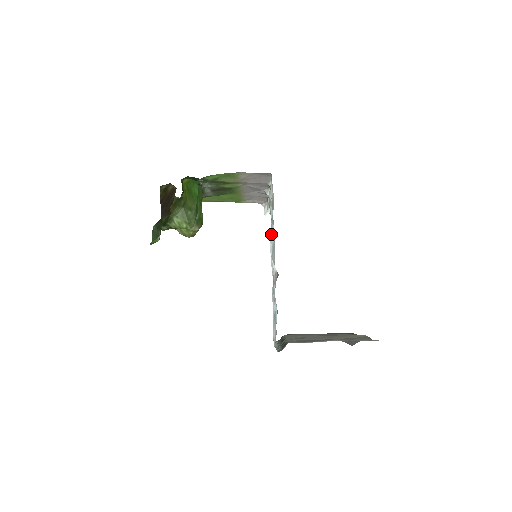
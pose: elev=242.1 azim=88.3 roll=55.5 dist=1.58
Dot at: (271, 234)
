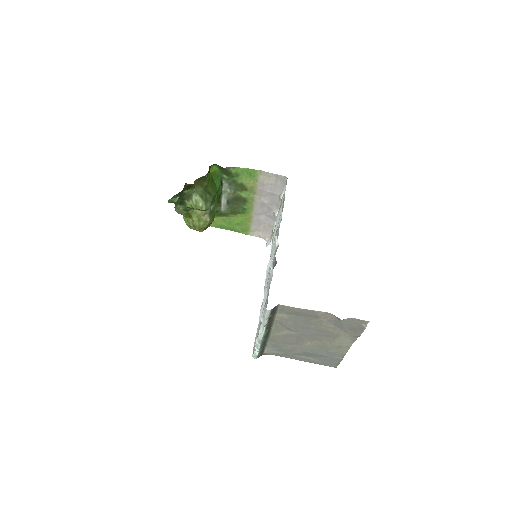
Dot at: occluded
